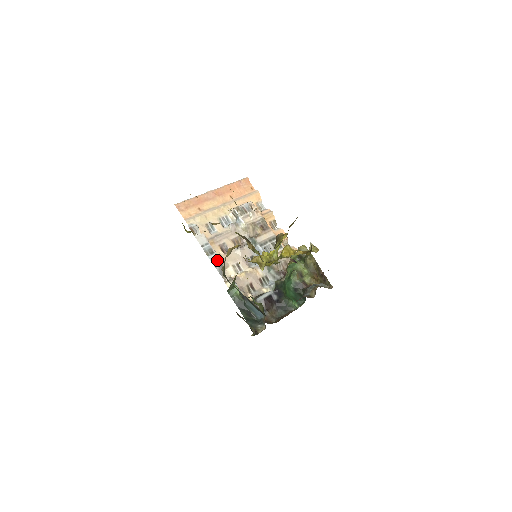
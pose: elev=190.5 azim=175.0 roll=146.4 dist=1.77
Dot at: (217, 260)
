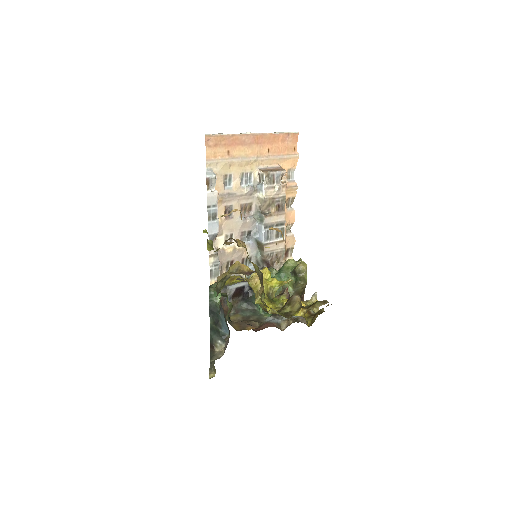
Dot at: (215, 229)
